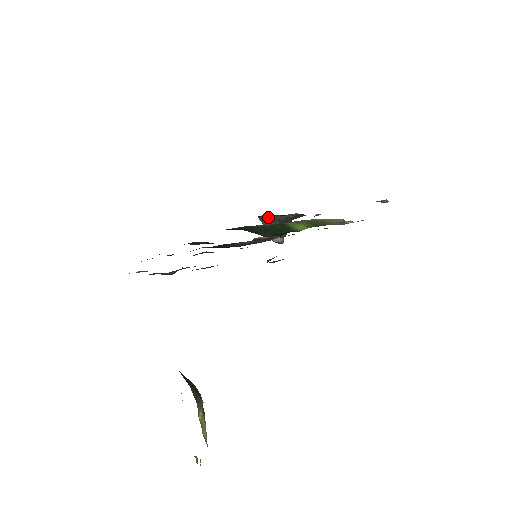
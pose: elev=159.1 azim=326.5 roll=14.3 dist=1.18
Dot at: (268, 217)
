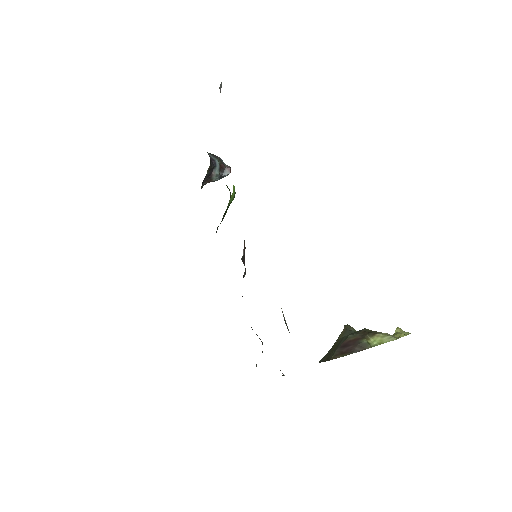
Dot at: (203, 183)
